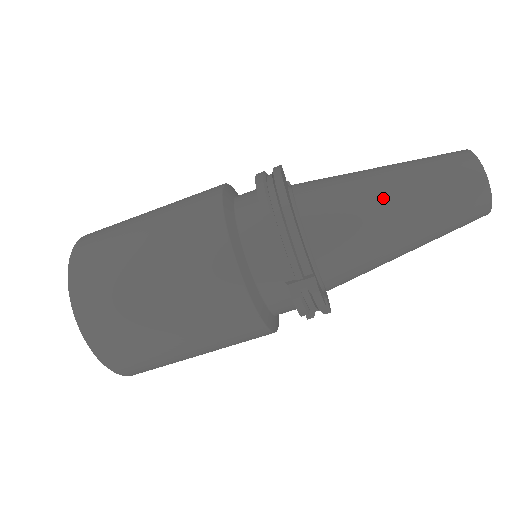
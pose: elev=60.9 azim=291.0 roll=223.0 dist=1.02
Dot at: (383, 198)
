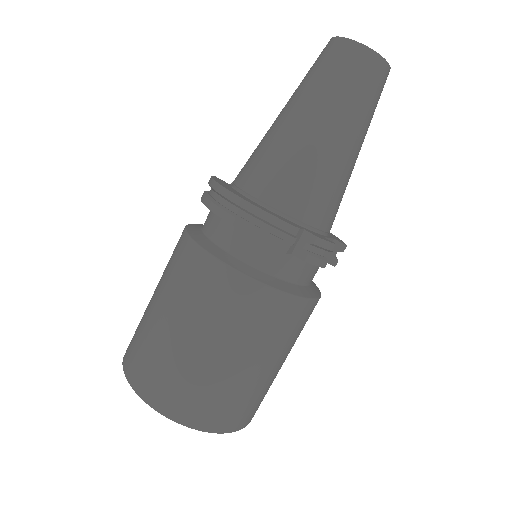
Dot at: (301, 129)
